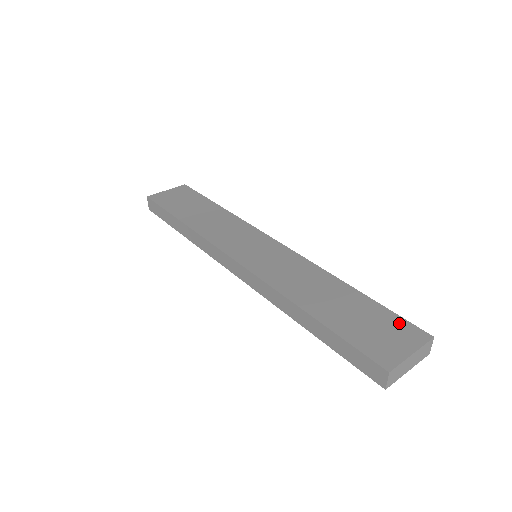
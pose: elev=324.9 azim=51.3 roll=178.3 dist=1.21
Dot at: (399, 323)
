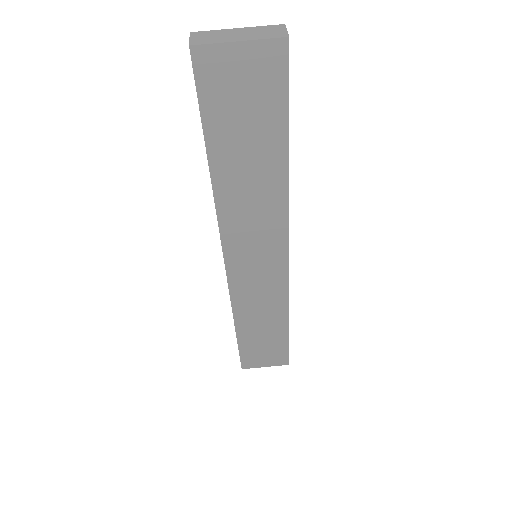
Dot at: (282, 354)
